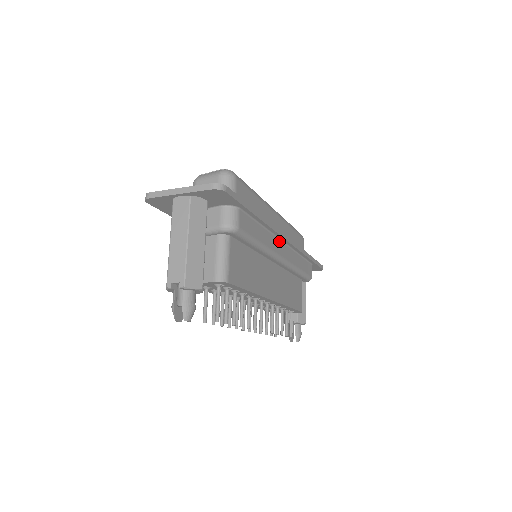
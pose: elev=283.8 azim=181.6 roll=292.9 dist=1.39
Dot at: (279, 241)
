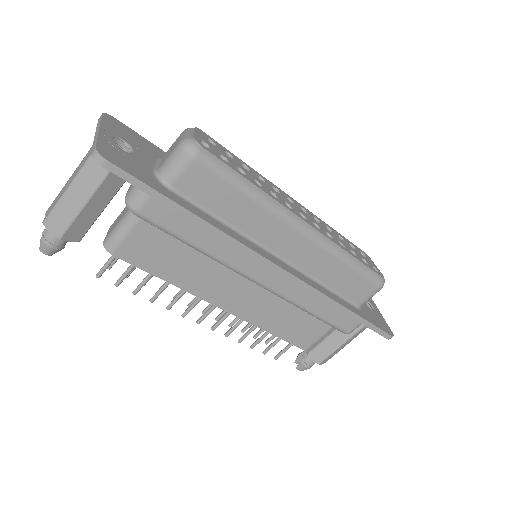
Dot at: occluded
